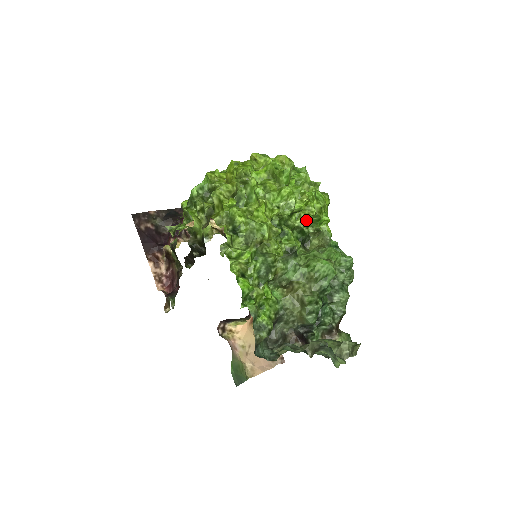
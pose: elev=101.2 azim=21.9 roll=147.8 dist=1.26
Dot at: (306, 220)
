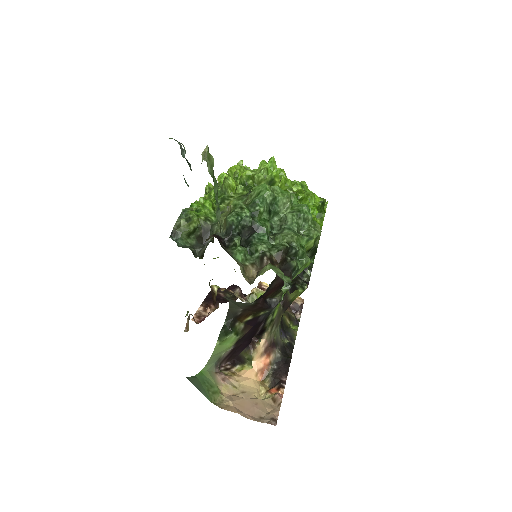
Dot at: occluded
